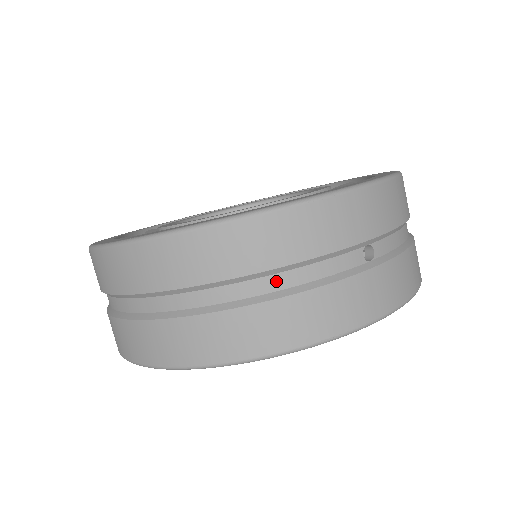
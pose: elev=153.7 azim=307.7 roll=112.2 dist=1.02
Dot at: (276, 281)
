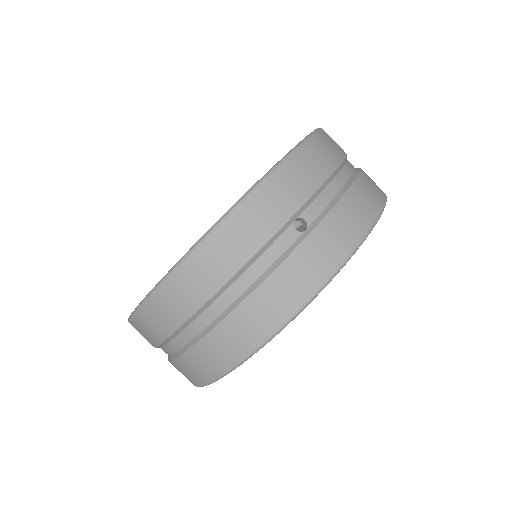
Dot at: (236, 288)
